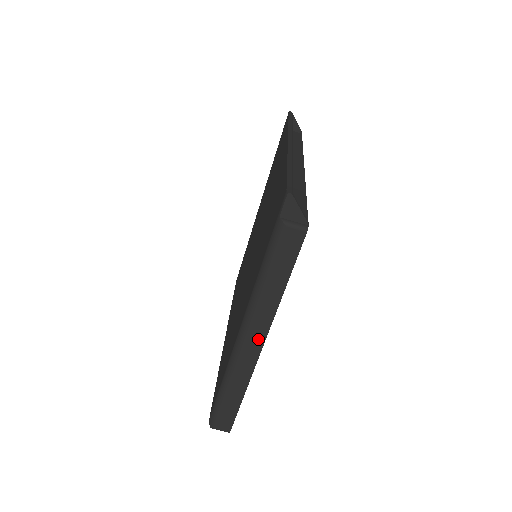
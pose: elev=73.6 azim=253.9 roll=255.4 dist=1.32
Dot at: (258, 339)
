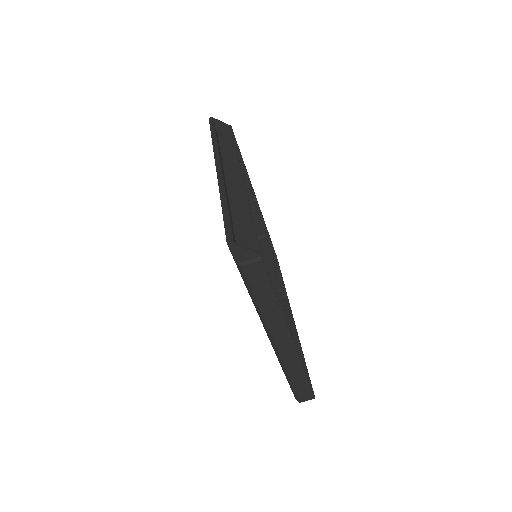
Dot at: (285, 338)
